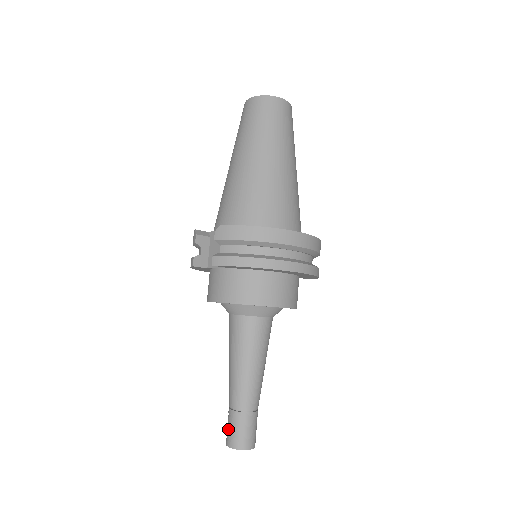
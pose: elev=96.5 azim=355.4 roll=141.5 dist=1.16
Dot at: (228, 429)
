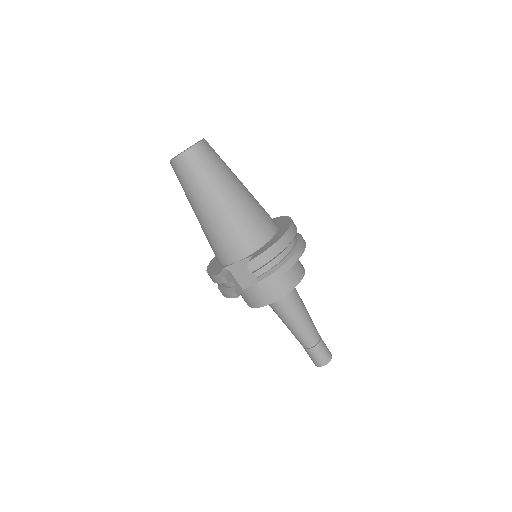
Dot at: (315, 359)
